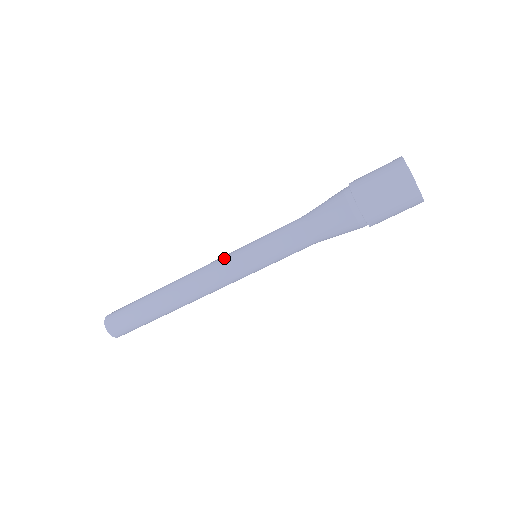
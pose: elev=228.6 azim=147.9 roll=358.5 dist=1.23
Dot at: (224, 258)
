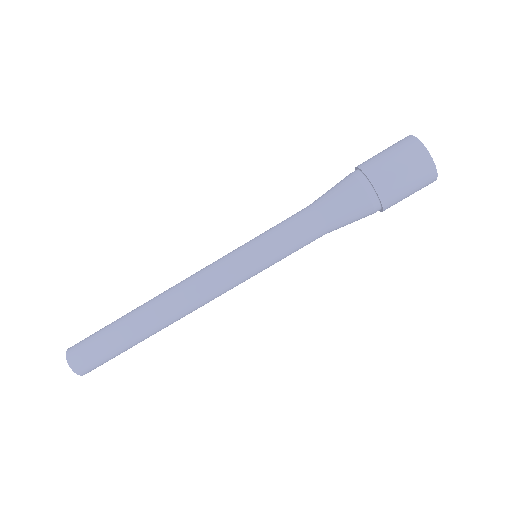
Dot at: (223, 268)
